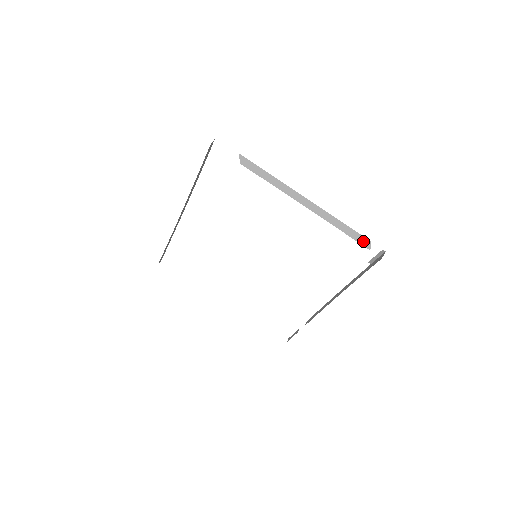
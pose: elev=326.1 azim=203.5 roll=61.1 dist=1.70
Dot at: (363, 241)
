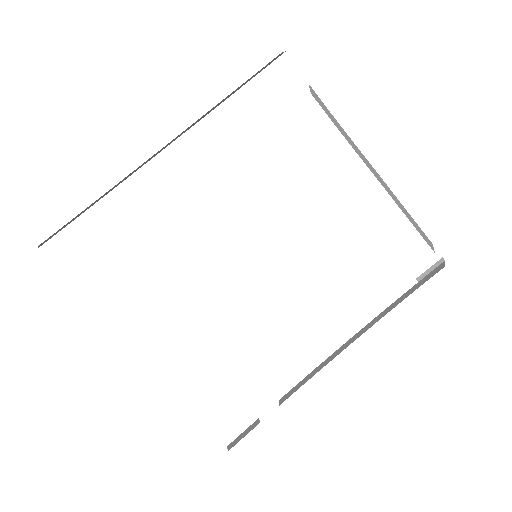
Dot at: (427, 240)
